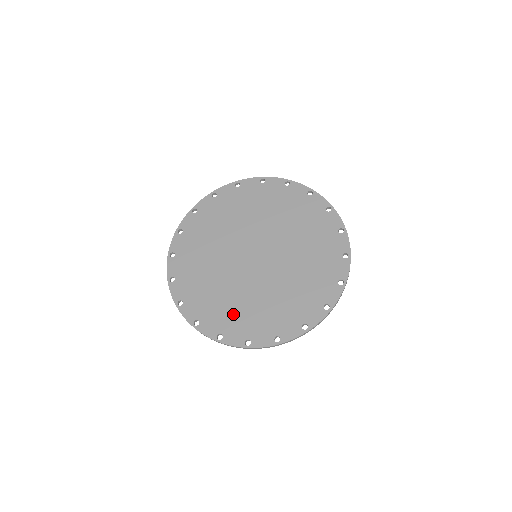
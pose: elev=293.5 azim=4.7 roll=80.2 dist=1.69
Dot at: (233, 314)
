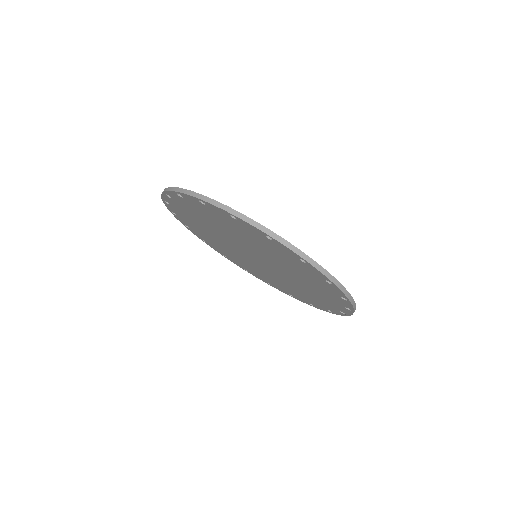
Dot at: (299, 294)
